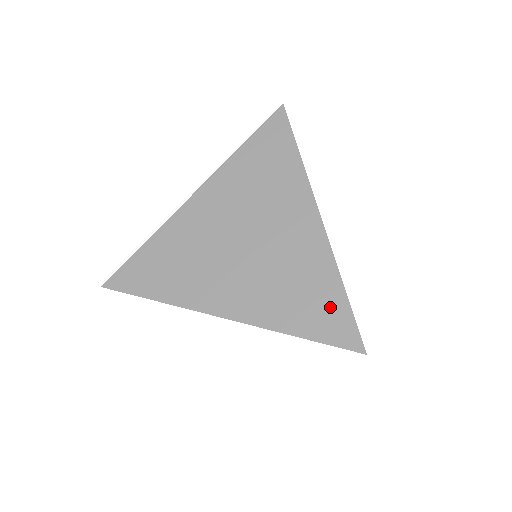
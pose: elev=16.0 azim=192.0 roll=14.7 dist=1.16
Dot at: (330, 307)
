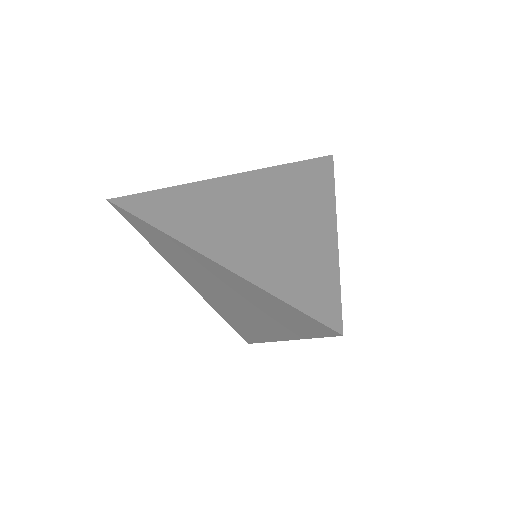
Dot at: (320, 287)
